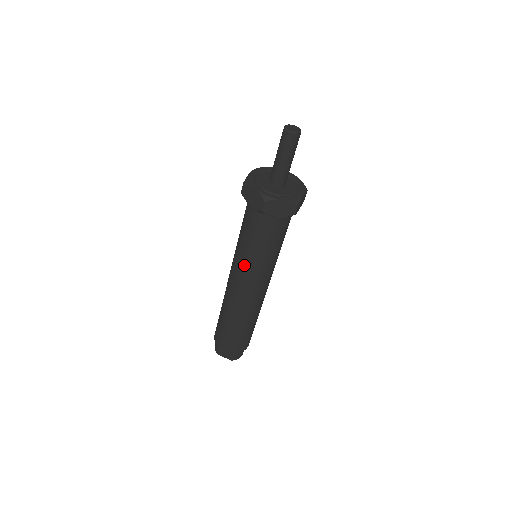
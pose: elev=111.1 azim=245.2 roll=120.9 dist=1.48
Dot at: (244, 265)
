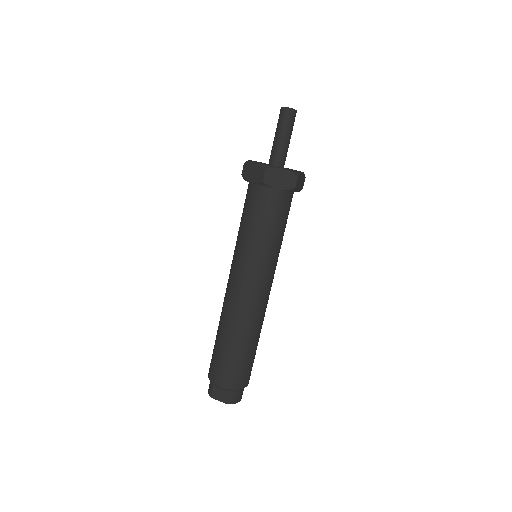
Dot at: (244, 257)
